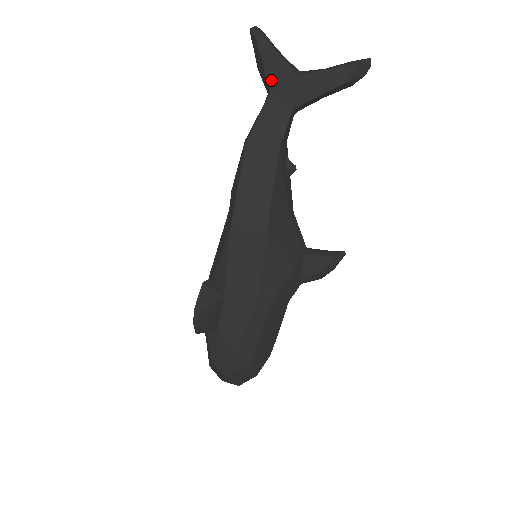
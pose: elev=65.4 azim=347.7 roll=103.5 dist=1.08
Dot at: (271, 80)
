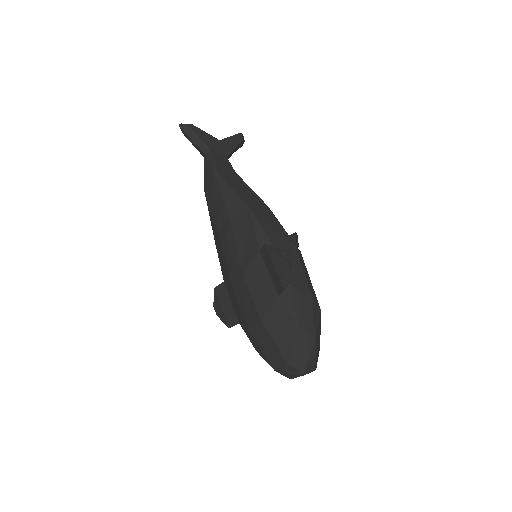
Dot at: (207, 144)
